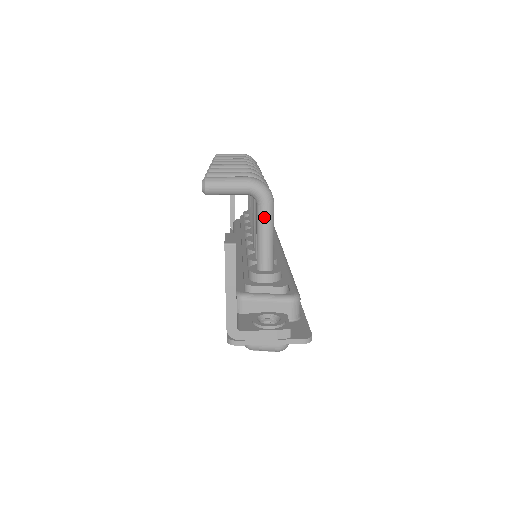
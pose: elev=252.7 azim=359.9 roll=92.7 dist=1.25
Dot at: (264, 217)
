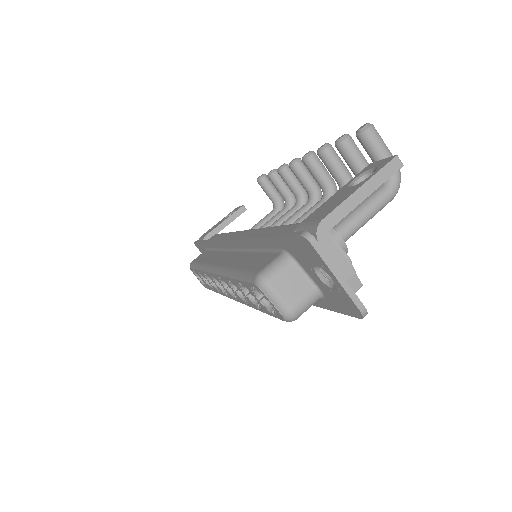
Dot at: (381, 199)
